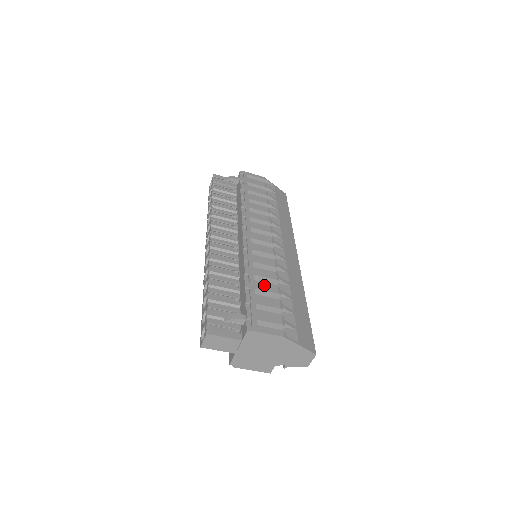
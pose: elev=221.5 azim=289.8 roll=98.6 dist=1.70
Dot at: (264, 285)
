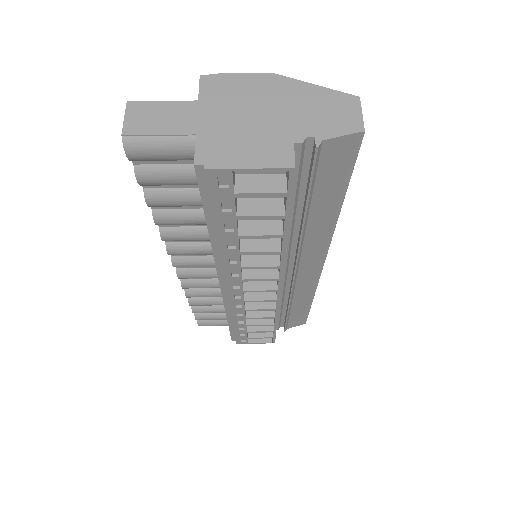
Dot at: occluded
